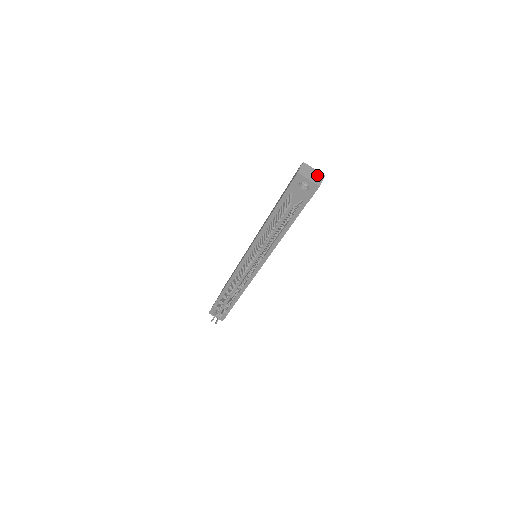
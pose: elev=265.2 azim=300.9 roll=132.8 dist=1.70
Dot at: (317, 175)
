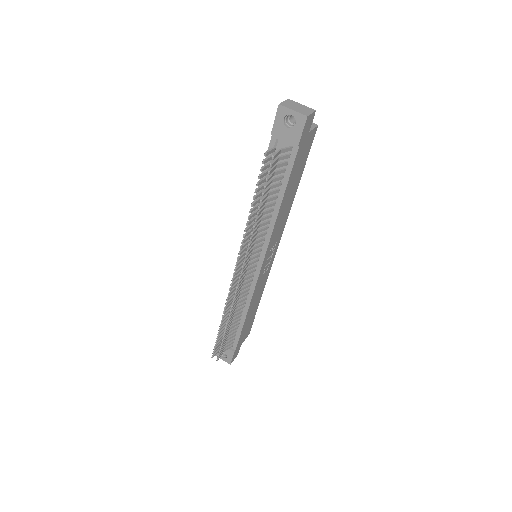
Dot at: (305, 109)
